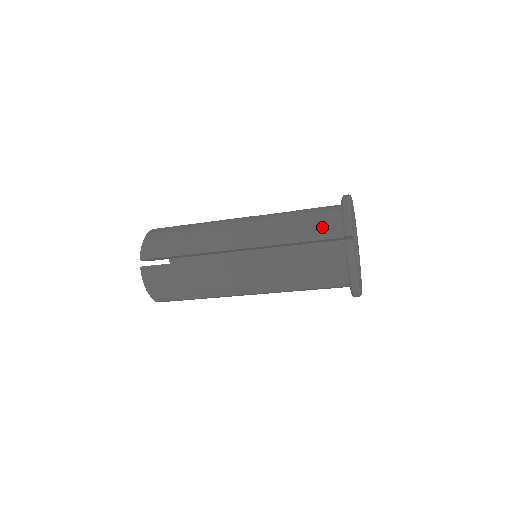
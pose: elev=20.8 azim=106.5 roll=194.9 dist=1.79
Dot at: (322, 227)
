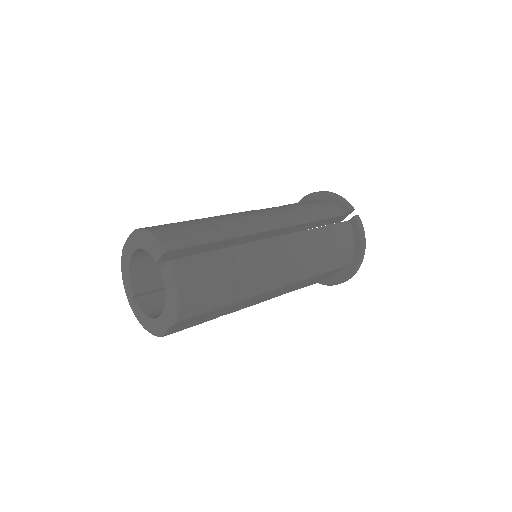
Dot at: (326, 208)
